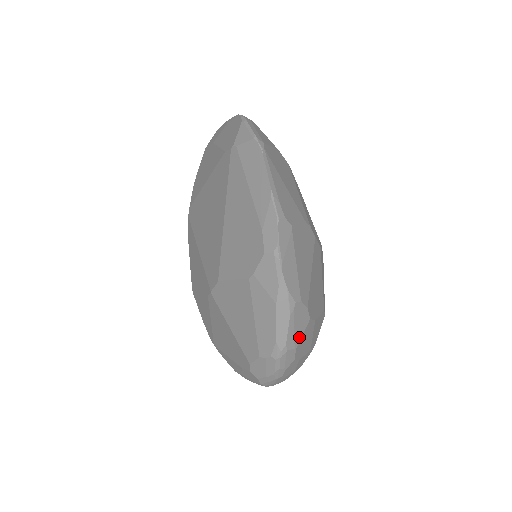
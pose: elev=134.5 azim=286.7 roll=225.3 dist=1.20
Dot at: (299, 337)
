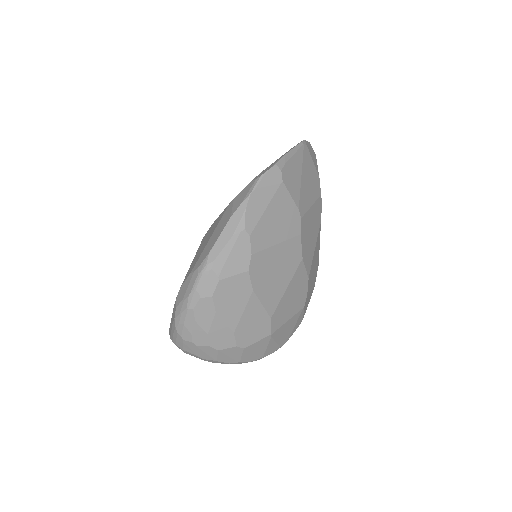
Dot at: (229, 273)
